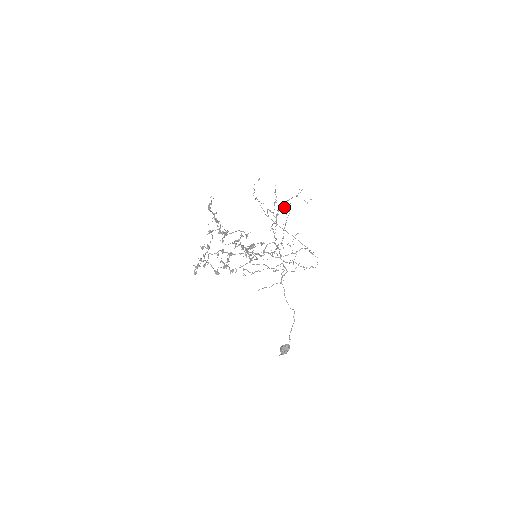
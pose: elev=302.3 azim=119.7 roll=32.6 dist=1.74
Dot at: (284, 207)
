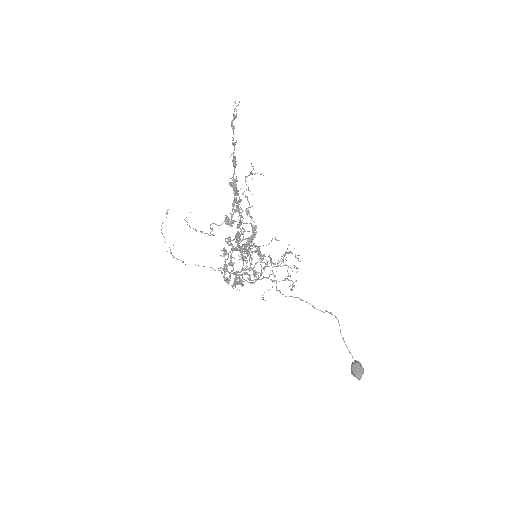
Dot at: occluded
